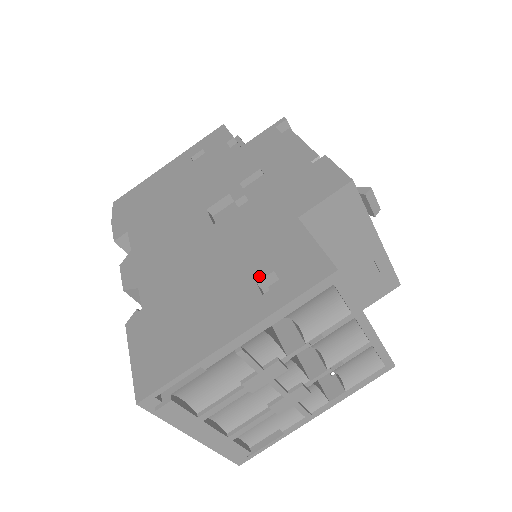
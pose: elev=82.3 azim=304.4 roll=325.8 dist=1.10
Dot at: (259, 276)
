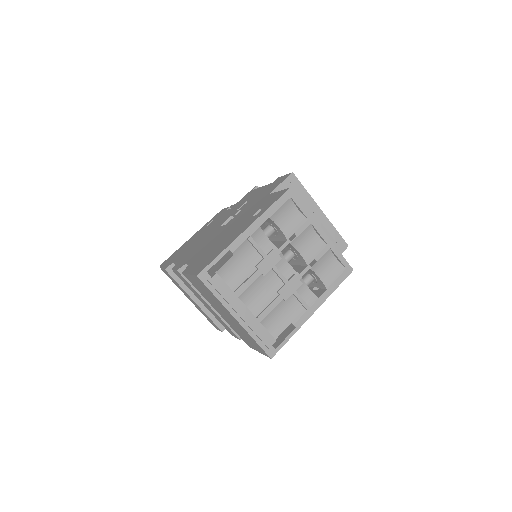
Dot at: (253, 214)
